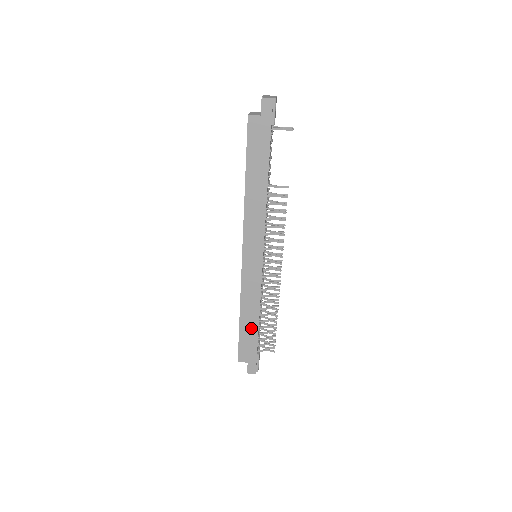
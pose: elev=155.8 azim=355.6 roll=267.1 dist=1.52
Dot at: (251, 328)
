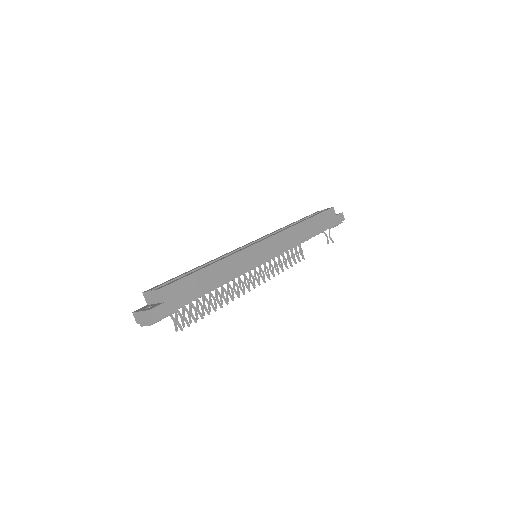
Dot at: (207, 283)
